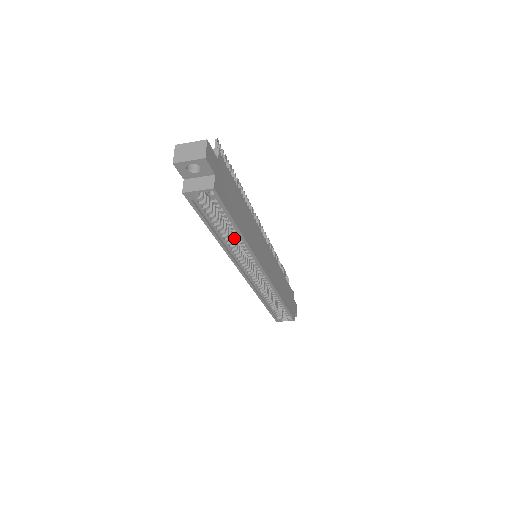
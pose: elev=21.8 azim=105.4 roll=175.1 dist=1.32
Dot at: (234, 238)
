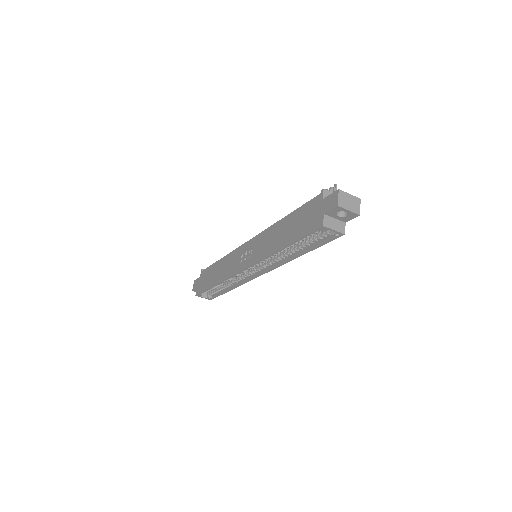
Dot at: occluded
